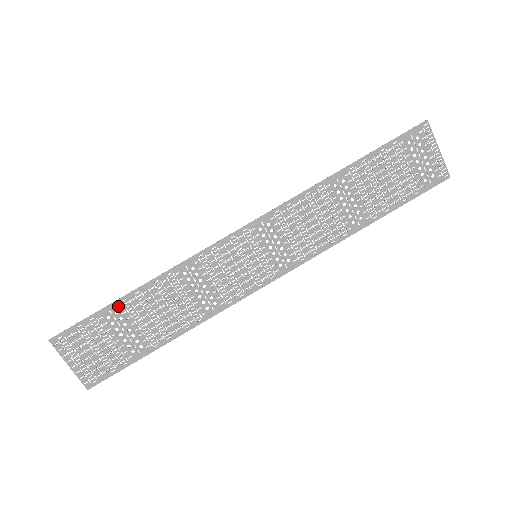
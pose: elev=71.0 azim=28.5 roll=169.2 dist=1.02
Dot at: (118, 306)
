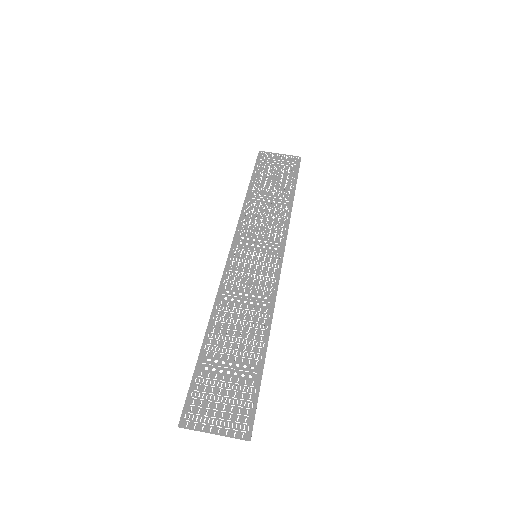
Dot at: (205, 355)
